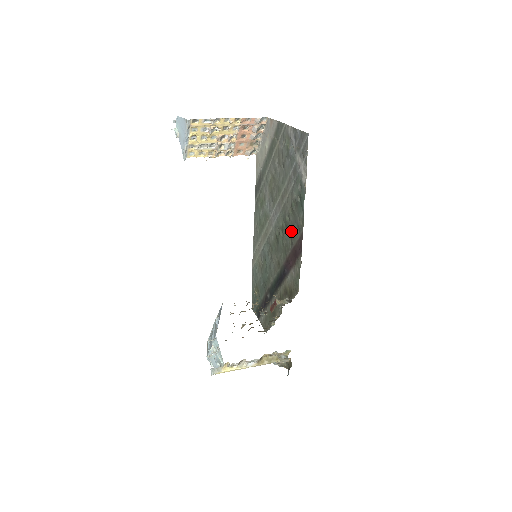
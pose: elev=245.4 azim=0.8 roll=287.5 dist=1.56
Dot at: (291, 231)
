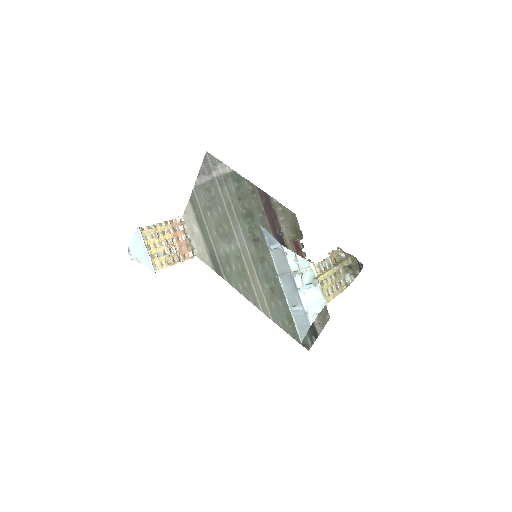
Dot at: (253, 208)
